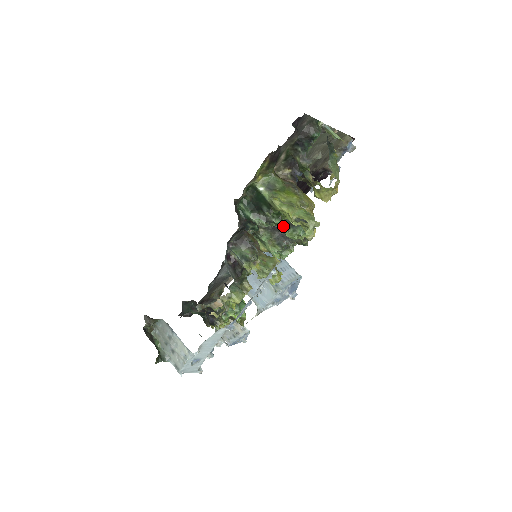
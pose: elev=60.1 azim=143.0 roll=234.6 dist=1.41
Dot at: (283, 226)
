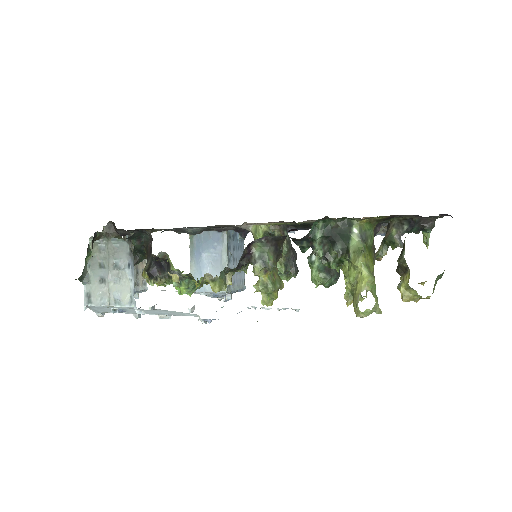
Dot at: (316, 263)
